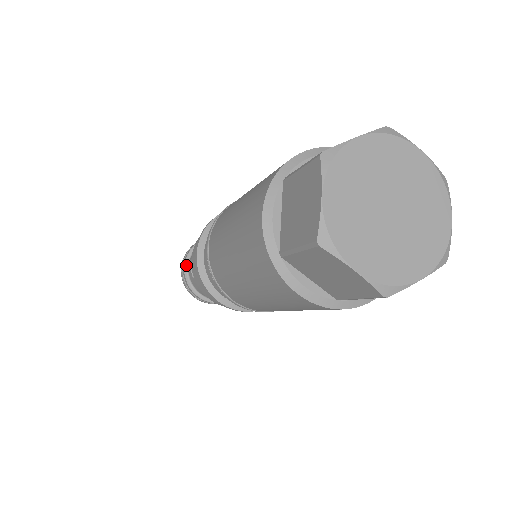
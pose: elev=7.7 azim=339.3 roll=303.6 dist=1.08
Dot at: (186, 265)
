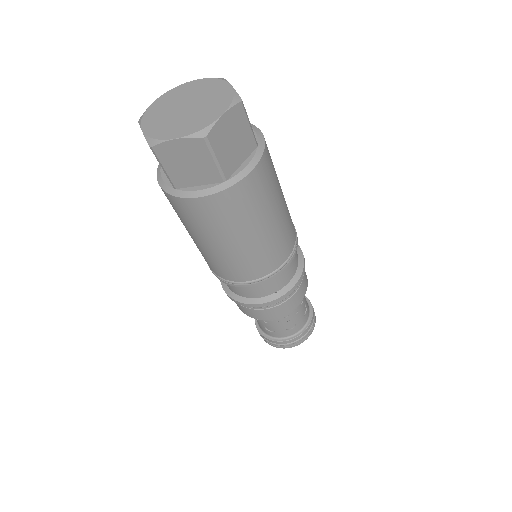
Dot at: occluded
